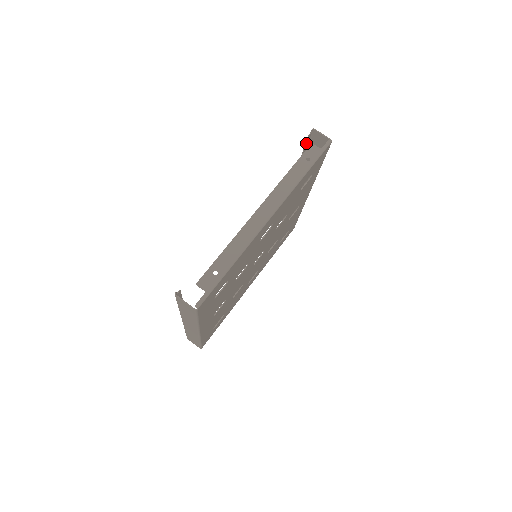
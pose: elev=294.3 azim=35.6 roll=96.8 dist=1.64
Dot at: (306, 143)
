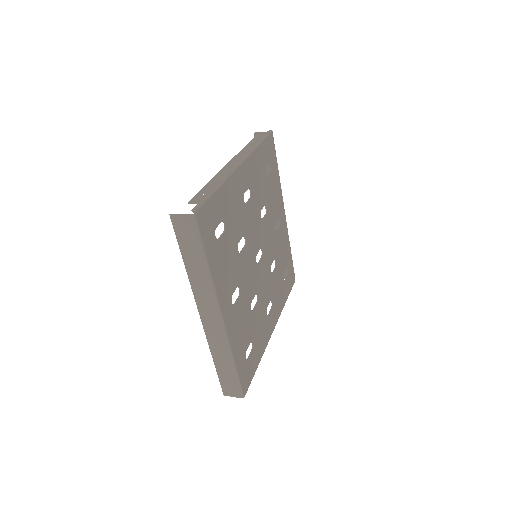
Dot at: occluded
